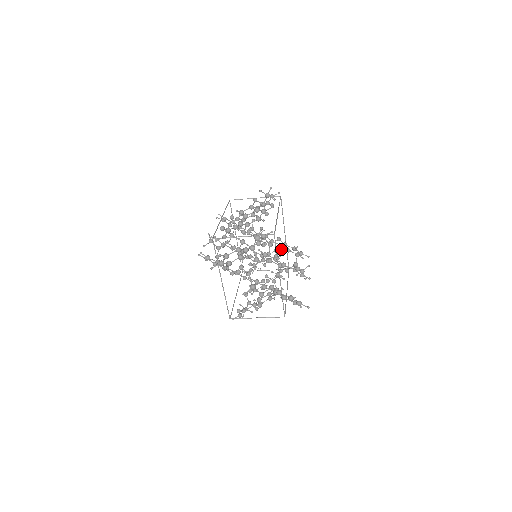
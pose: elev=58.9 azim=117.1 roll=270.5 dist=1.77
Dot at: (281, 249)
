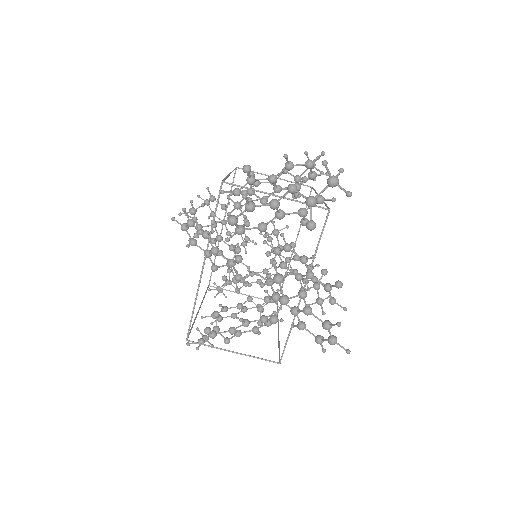
Dot at: occluded
